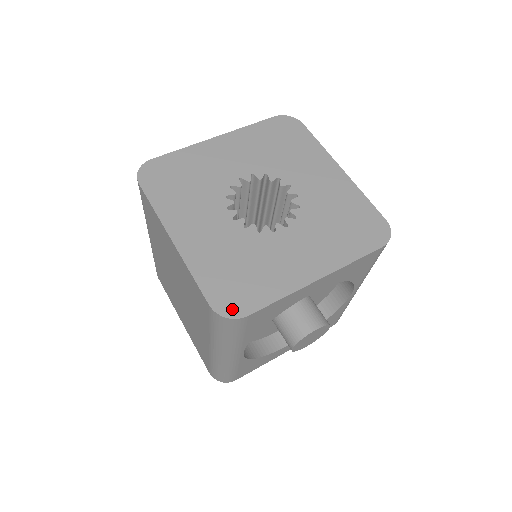
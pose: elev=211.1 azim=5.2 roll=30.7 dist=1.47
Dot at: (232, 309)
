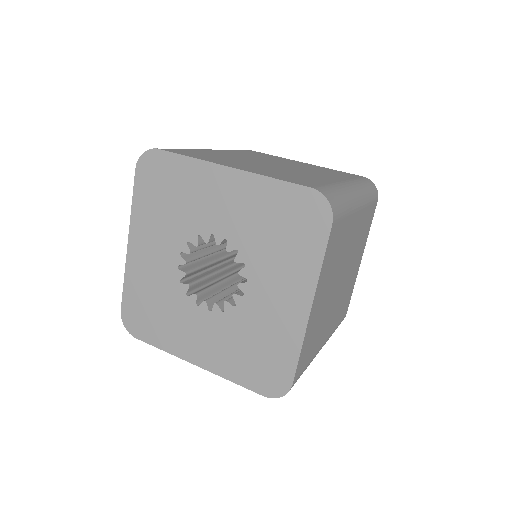
Dot at: (131, 326)
